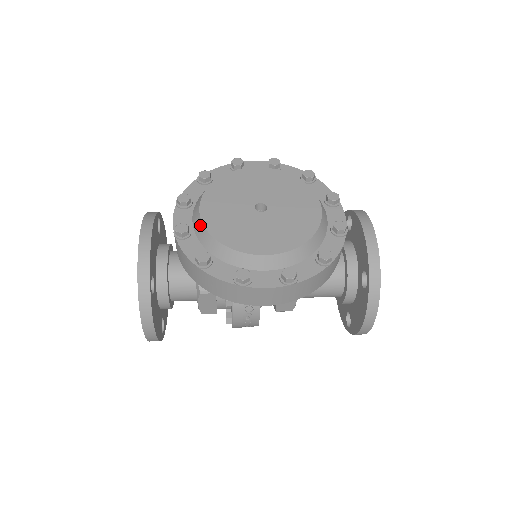
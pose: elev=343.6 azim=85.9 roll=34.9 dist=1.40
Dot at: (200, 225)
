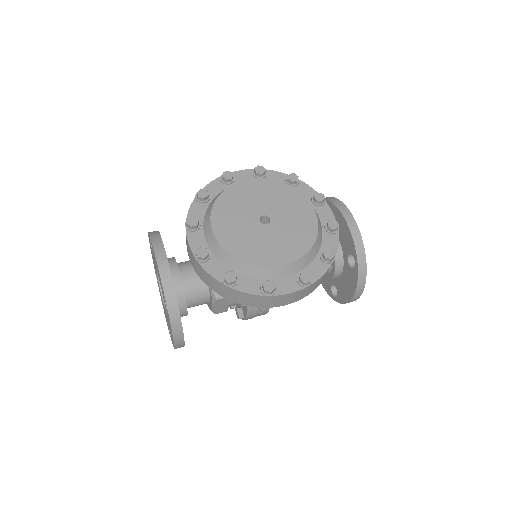
Dot at: (218, 247)
